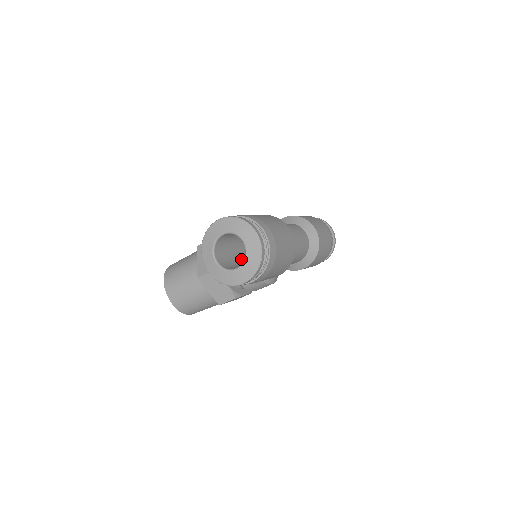
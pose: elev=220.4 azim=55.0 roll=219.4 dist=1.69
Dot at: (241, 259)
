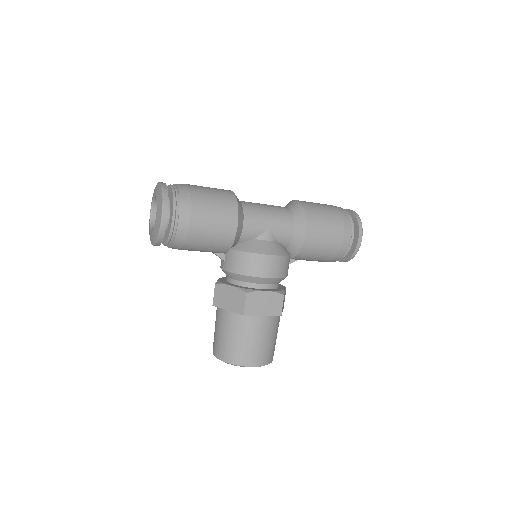
Dot at: occluded
